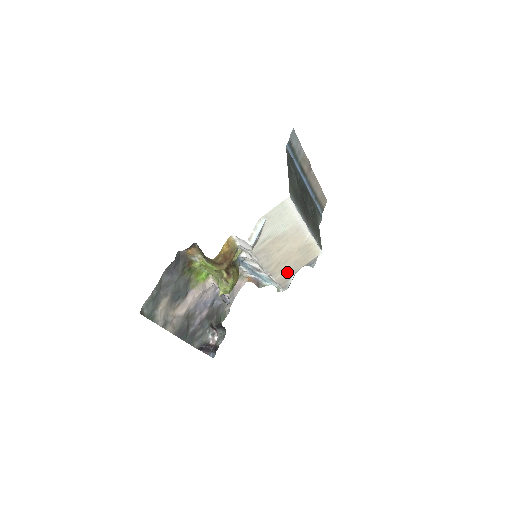
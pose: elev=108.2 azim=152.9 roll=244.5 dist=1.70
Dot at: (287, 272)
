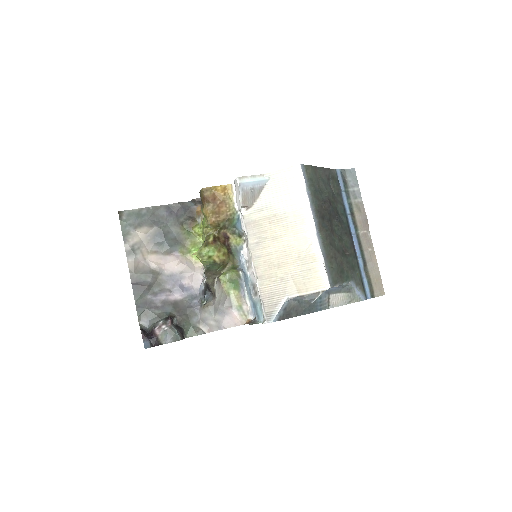
Dot at: (277, 288)
